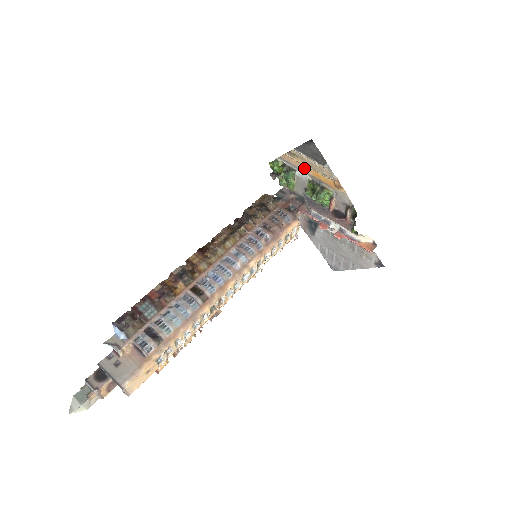
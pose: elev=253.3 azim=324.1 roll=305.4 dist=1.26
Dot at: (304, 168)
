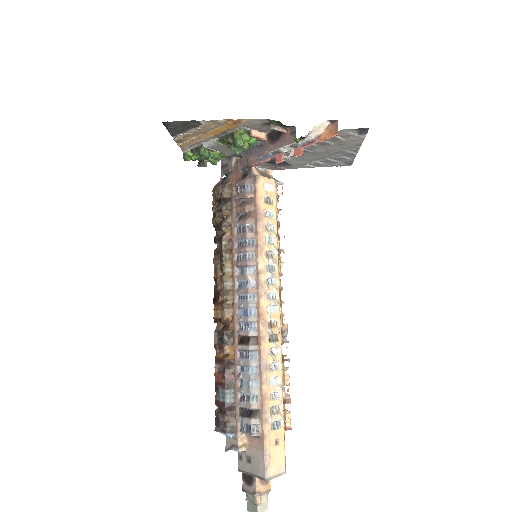
Dot at: (201, 138)
